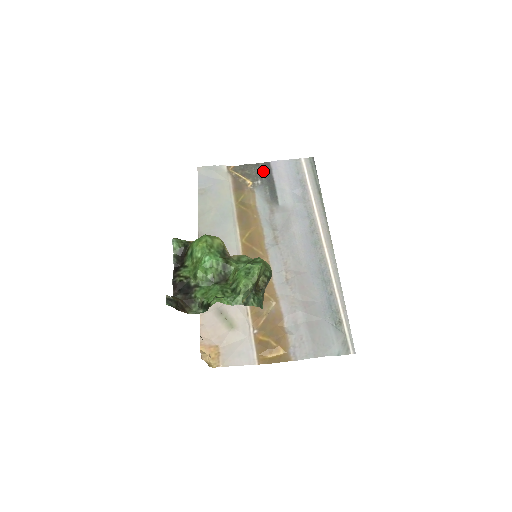
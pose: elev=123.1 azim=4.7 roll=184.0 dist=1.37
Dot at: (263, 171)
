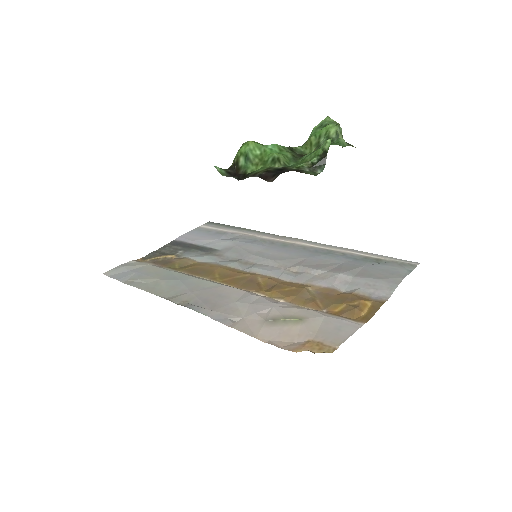
Dot at: (175, 246)
